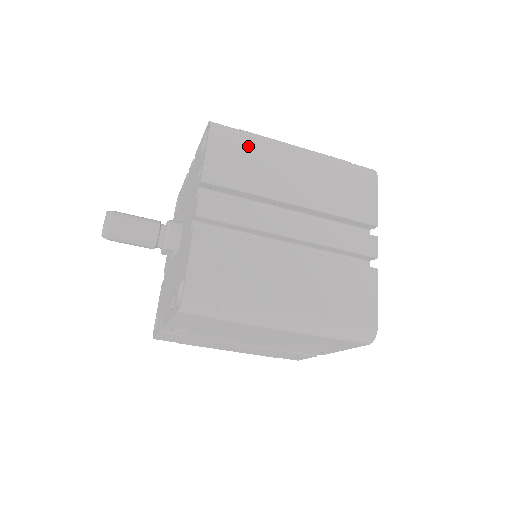
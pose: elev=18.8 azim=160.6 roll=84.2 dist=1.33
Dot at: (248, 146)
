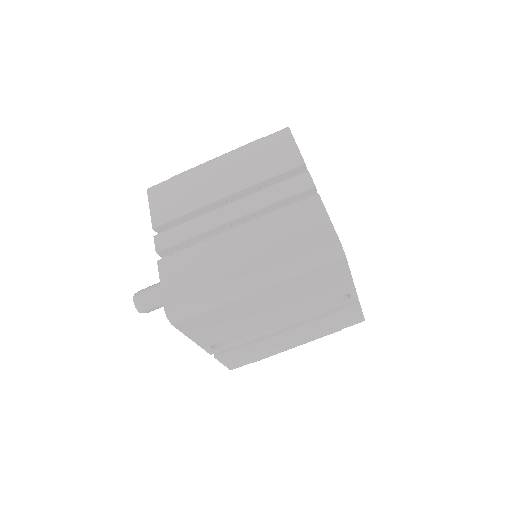
Dot at: (177, 184)
